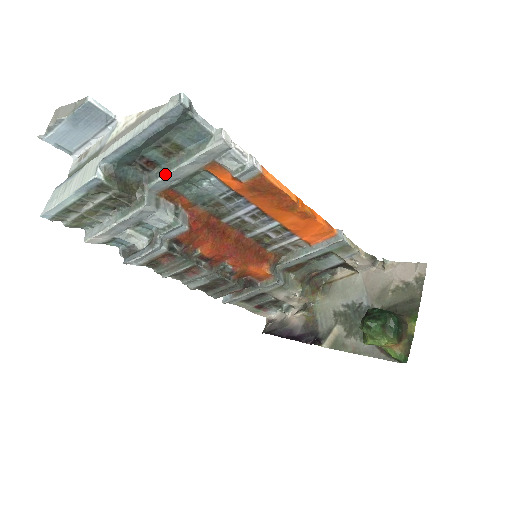
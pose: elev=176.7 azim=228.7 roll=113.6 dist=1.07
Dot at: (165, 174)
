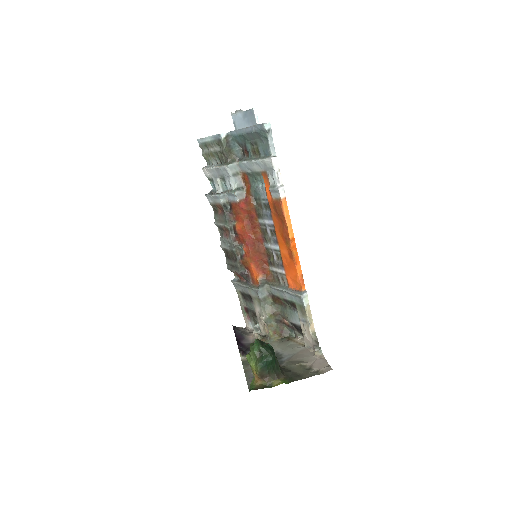
Dot at: (246, 161)
